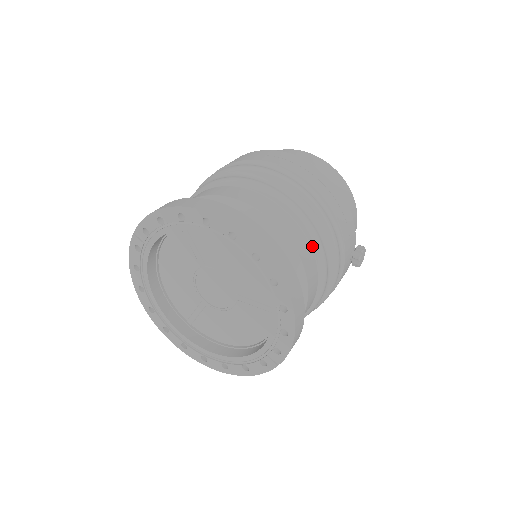
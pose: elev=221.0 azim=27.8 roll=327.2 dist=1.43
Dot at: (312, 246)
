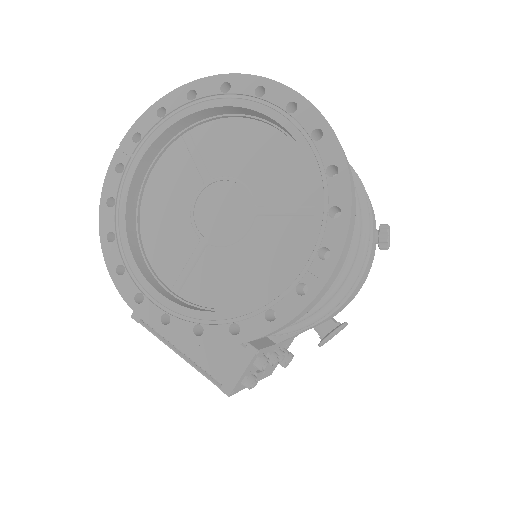
Dot at: occluded
